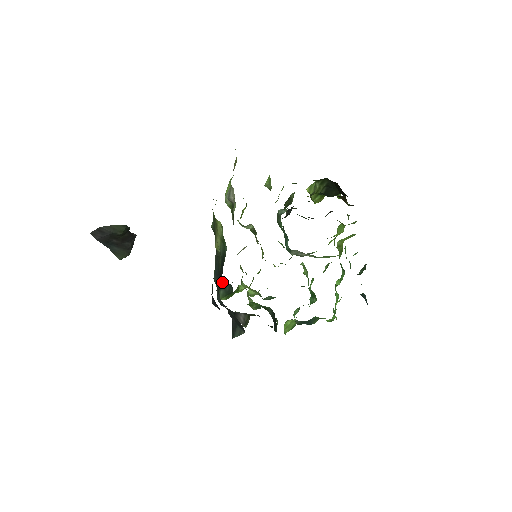
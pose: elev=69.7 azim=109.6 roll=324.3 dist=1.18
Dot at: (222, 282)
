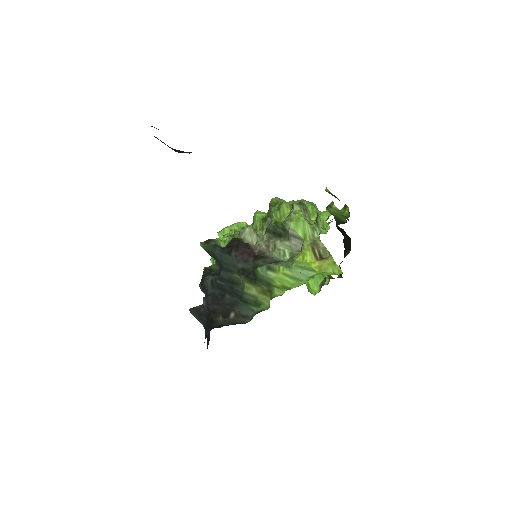
Dot at: (218, 261)
